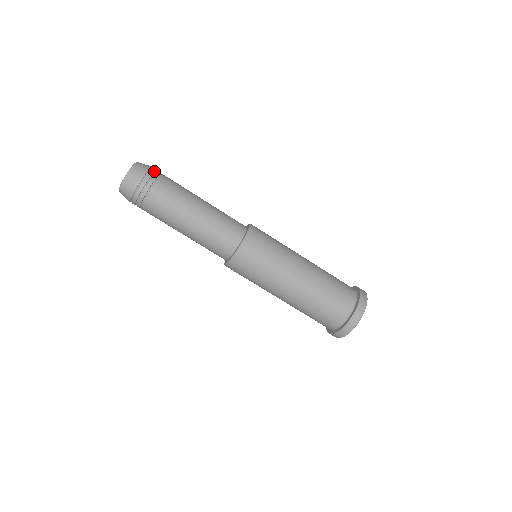
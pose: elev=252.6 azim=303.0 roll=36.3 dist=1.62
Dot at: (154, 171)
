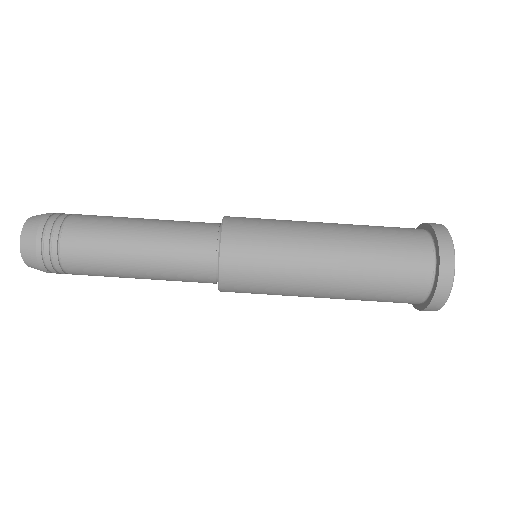
Dot at: (50, 228)
